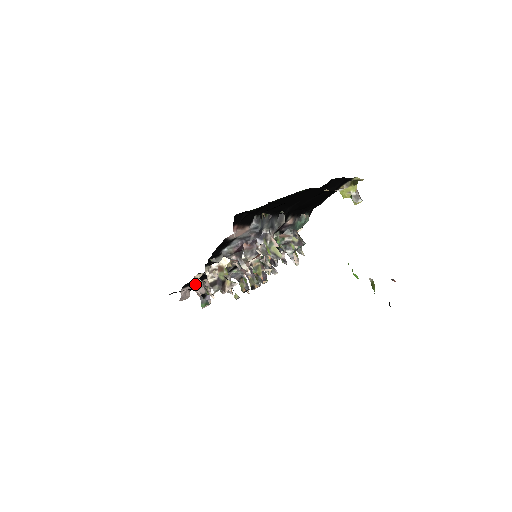
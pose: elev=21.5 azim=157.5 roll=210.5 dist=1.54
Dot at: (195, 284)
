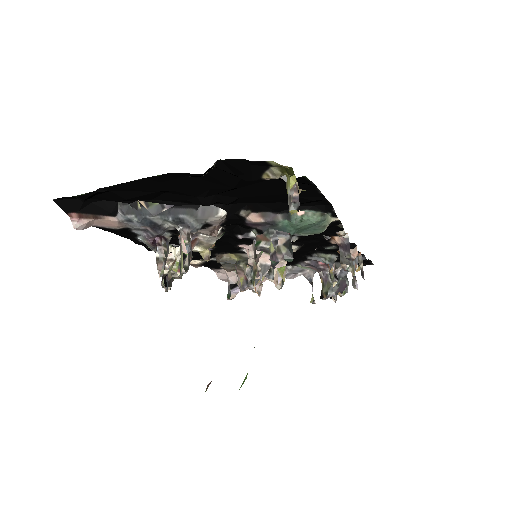
Dot at: occluded
